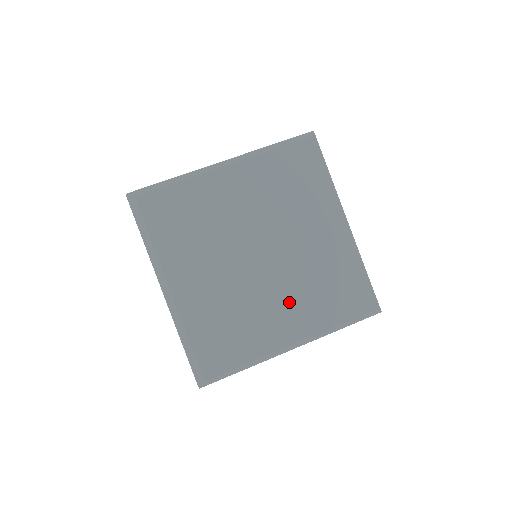
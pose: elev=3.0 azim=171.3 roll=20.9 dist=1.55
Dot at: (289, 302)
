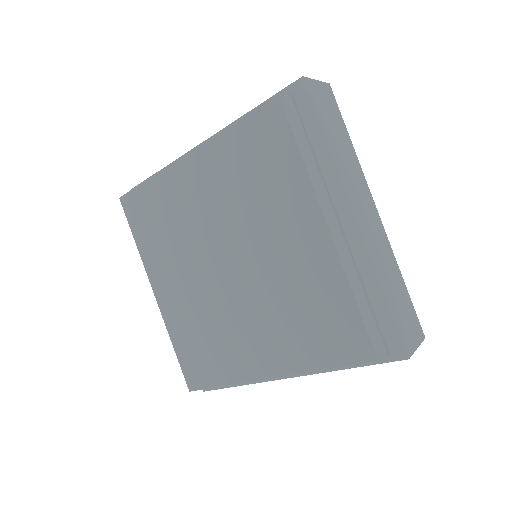
Dot at: (258, 328)
